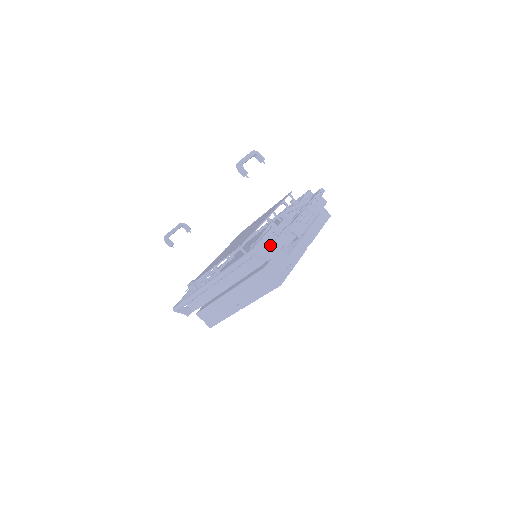
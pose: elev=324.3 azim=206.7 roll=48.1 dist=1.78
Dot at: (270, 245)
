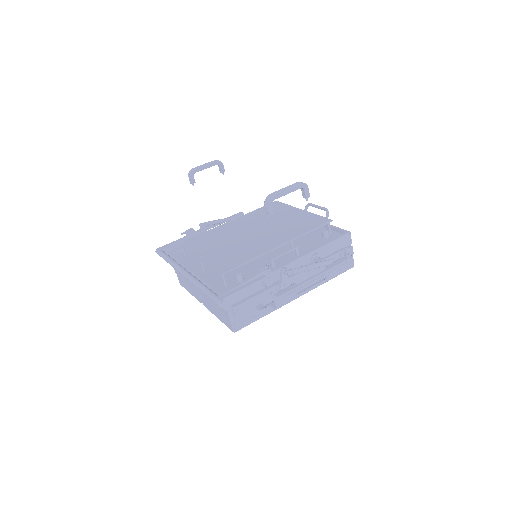
Dot at: (242, 302)
